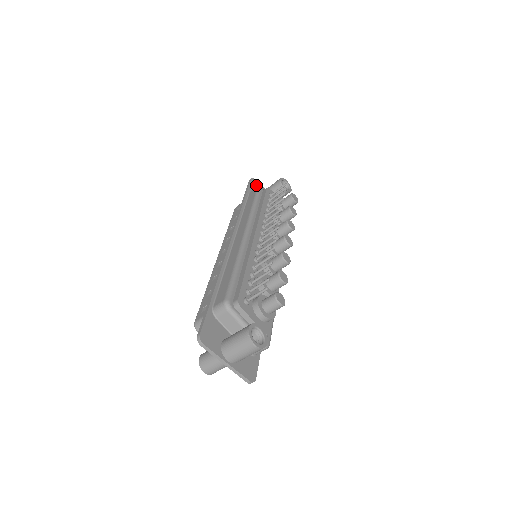
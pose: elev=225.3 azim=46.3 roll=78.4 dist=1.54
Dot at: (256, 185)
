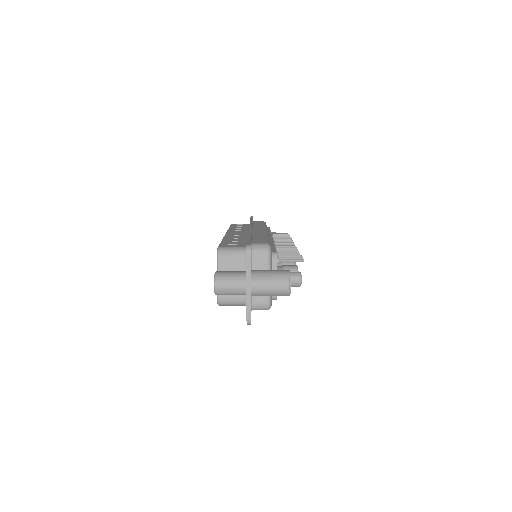
Dot at: occluded
